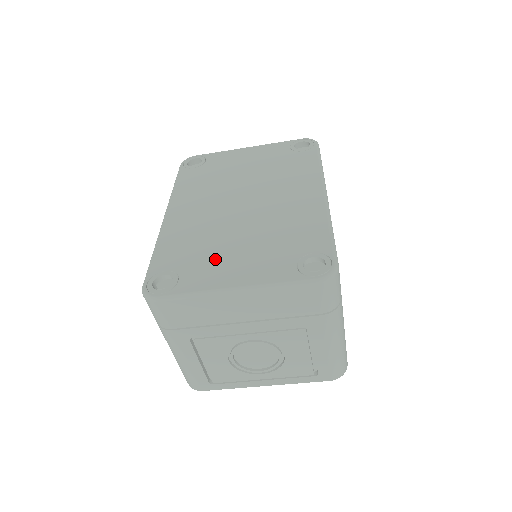
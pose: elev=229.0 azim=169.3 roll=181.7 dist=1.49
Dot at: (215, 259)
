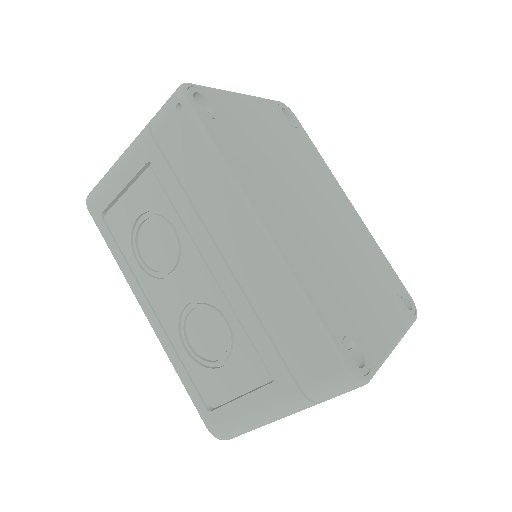
Dot at: (362, 307)
